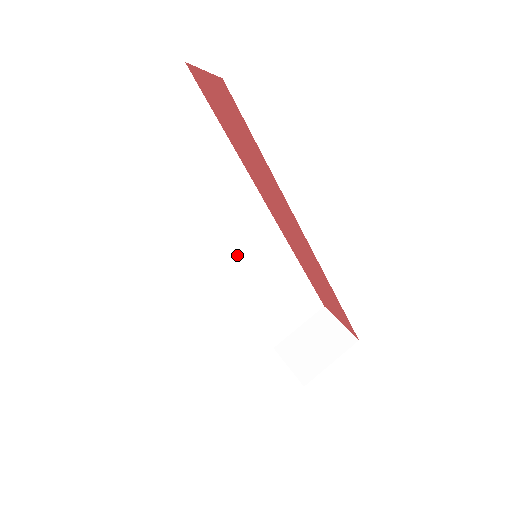
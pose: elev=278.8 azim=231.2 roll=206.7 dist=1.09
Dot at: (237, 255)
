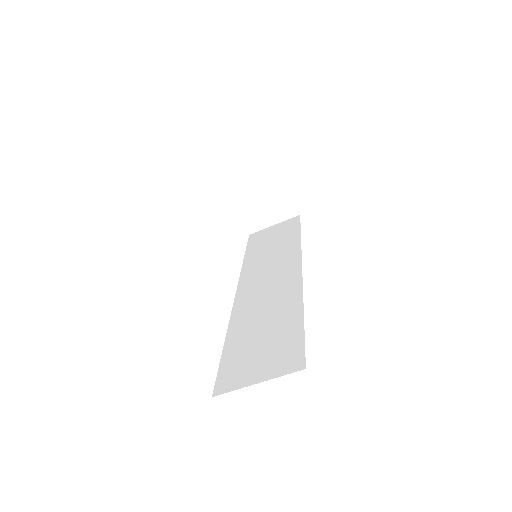
Dot at: occluded
